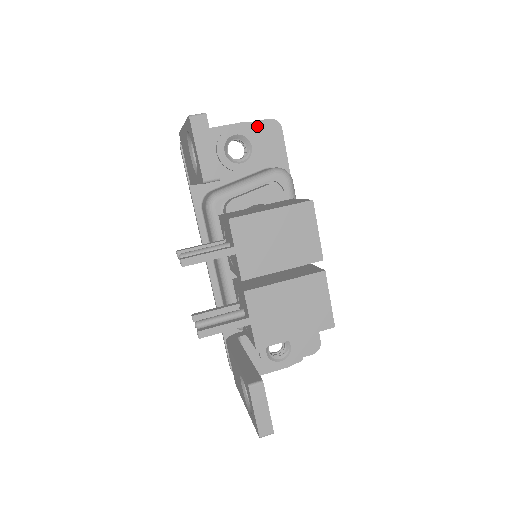
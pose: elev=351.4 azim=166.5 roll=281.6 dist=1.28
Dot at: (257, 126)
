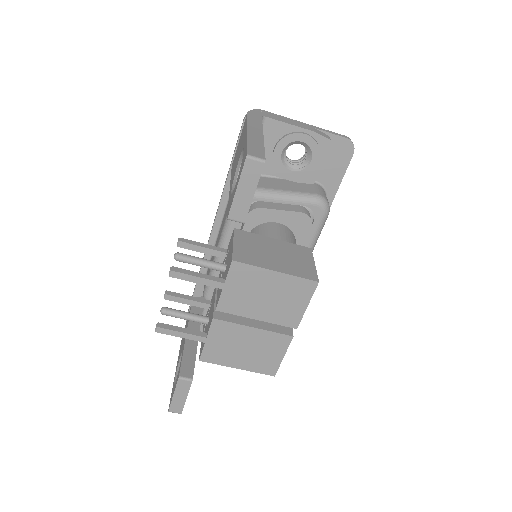
Dot at: (329, 143)
